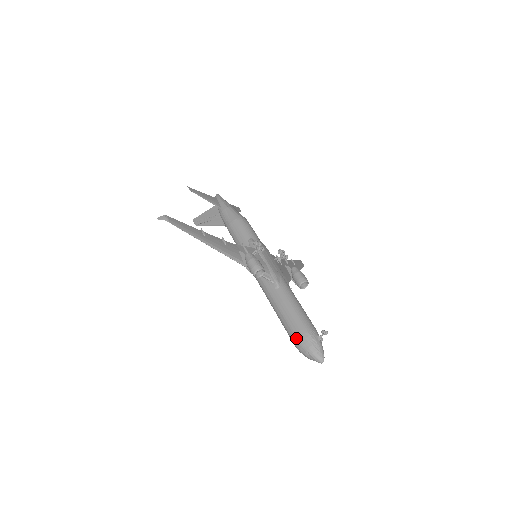
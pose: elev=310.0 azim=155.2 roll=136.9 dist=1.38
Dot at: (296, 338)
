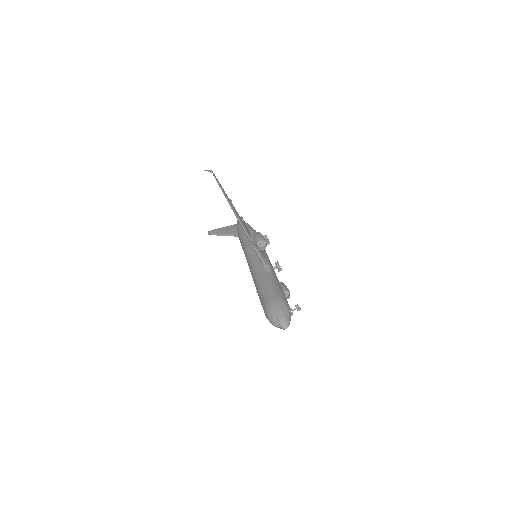
Dot at: (270, 302)
